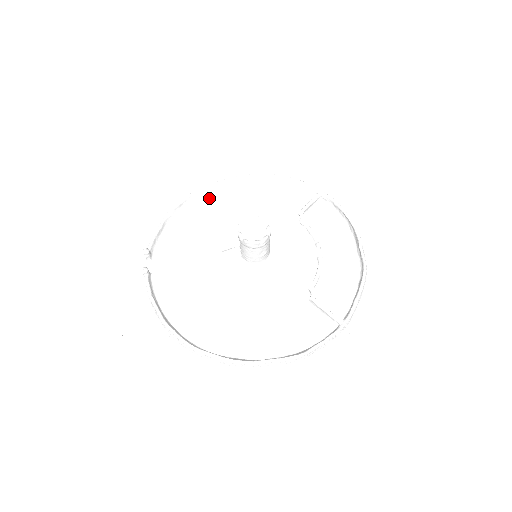
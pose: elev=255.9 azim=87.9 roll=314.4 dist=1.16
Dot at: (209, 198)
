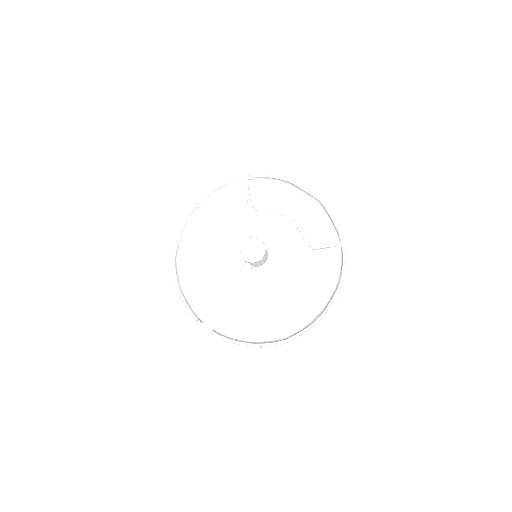
Dot at: (185, 250)
